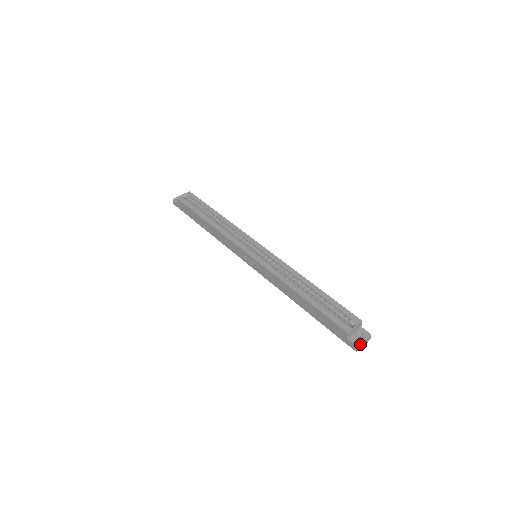
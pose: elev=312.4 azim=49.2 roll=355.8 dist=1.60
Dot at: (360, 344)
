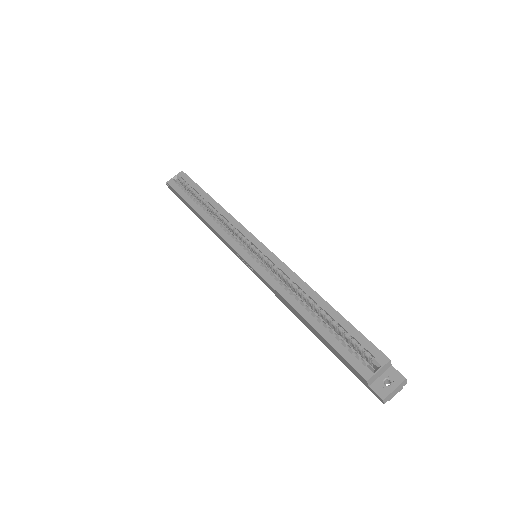
Dot at: (388, 395)
